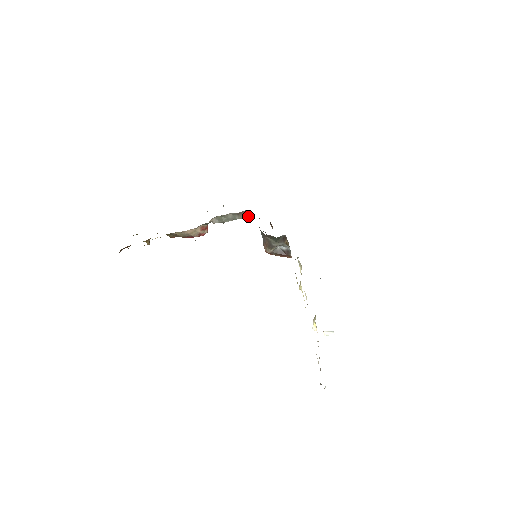
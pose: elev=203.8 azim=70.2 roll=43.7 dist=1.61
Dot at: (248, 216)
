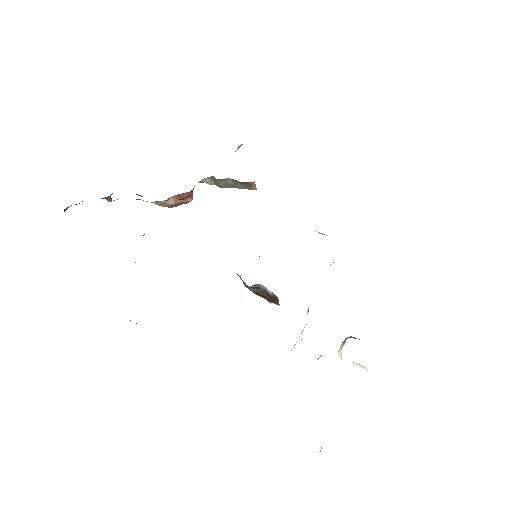
Dot at: (256, 188)
